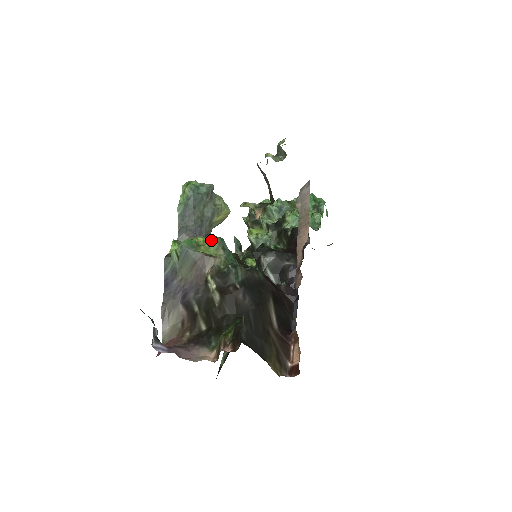
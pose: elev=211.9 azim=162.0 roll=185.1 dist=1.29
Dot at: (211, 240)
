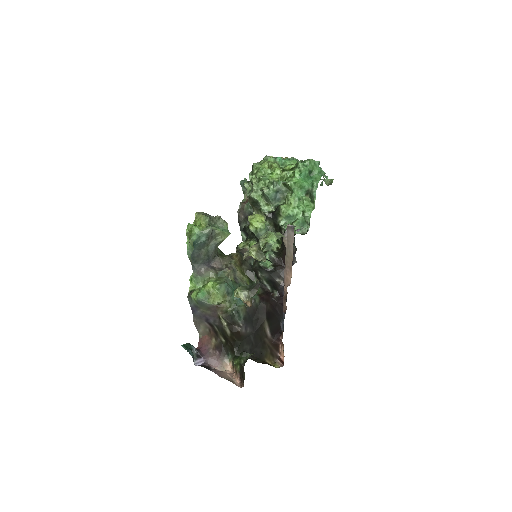
Dot at: (218, 289)
